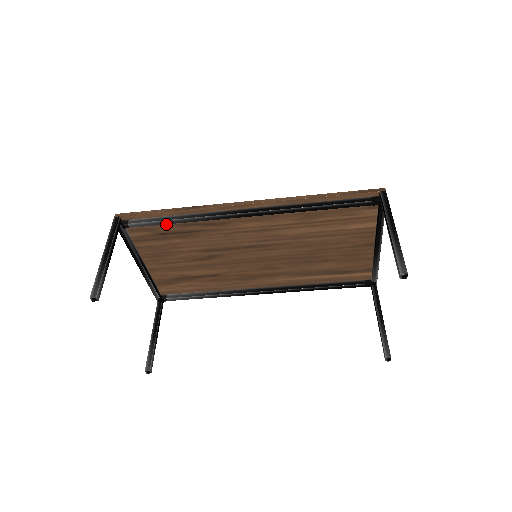
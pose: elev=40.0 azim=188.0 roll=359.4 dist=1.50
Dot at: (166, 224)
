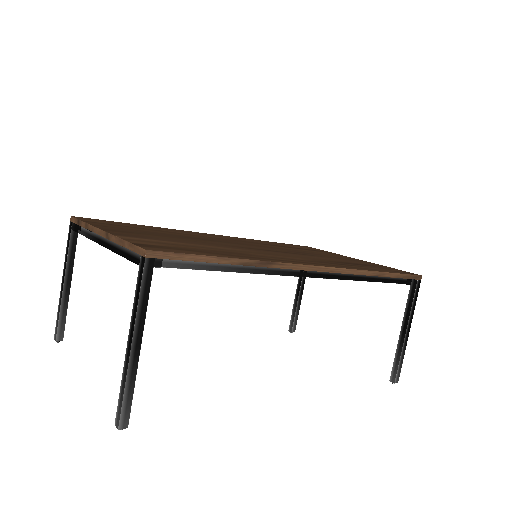
Dot at: occluded
